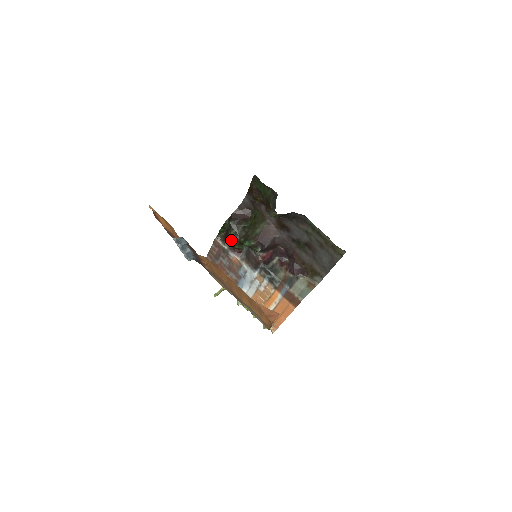
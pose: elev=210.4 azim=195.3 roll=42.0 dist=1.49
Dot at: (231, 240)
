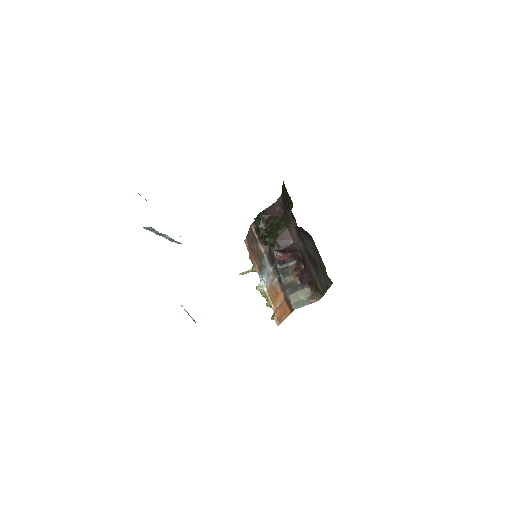
Dot at: occluded
